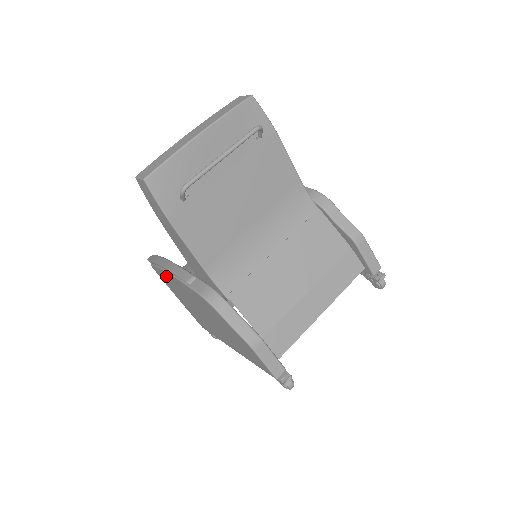
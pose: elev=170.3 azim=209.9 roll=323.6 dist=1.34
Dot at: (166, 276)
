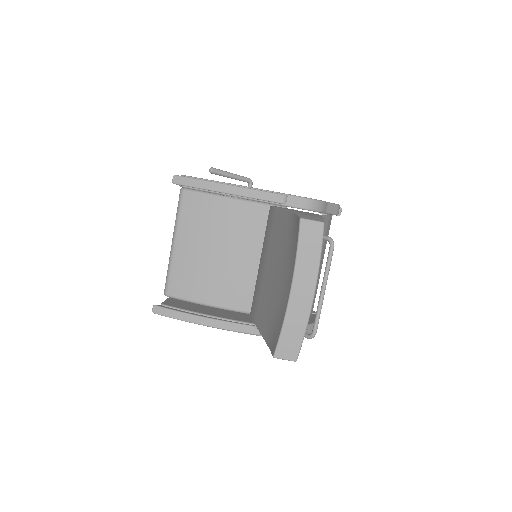
Dot at: occluded
